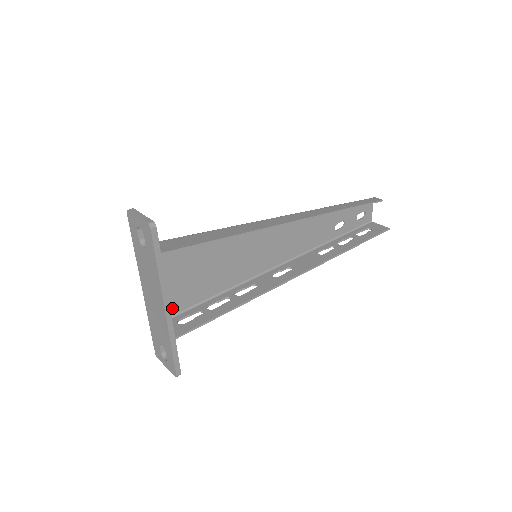
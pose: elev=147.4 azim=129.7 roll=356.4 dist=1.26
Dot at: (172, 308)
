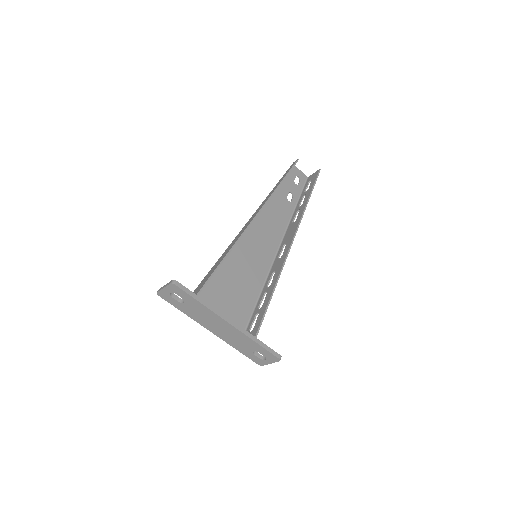
Dot at: occluded
